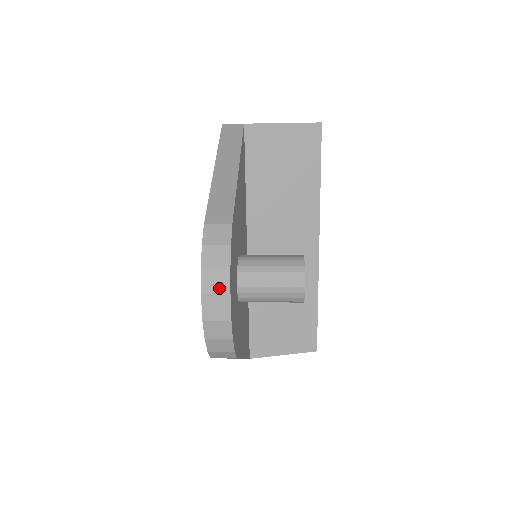
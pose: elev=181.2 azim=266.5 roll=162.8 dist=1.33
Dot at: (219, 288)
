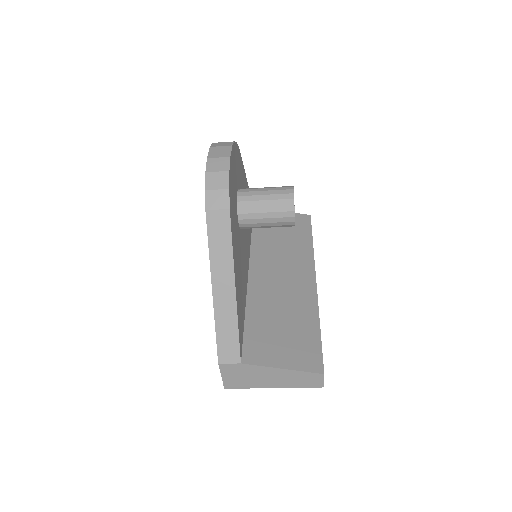
Dot at: (224, 145)
